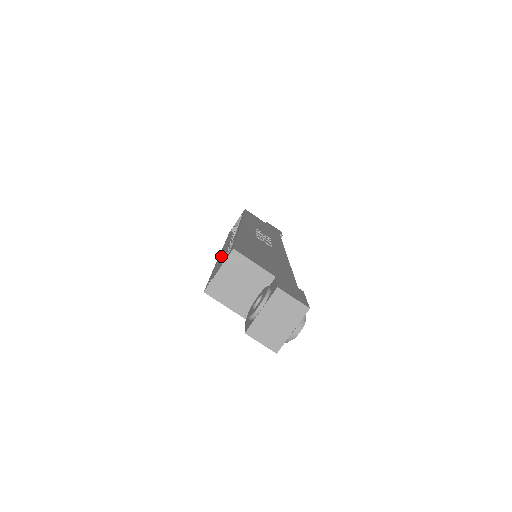
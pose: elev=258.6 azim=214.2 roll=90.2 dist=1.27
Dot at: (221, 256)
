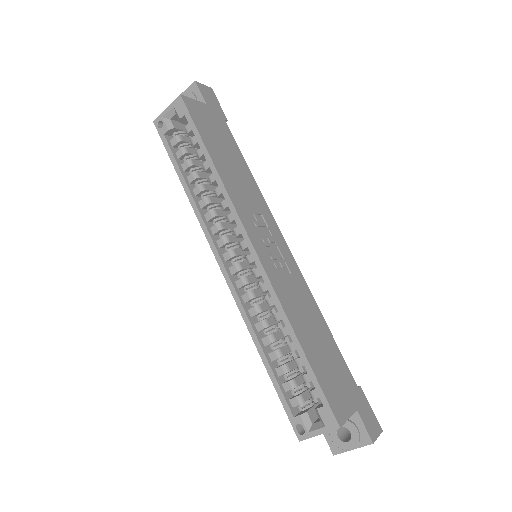
Dot at: (243, 306)
